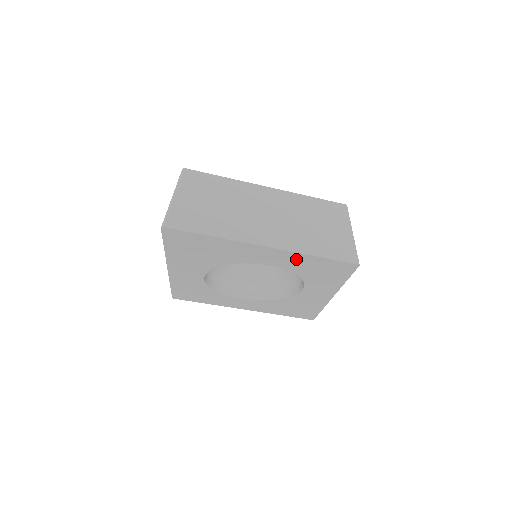
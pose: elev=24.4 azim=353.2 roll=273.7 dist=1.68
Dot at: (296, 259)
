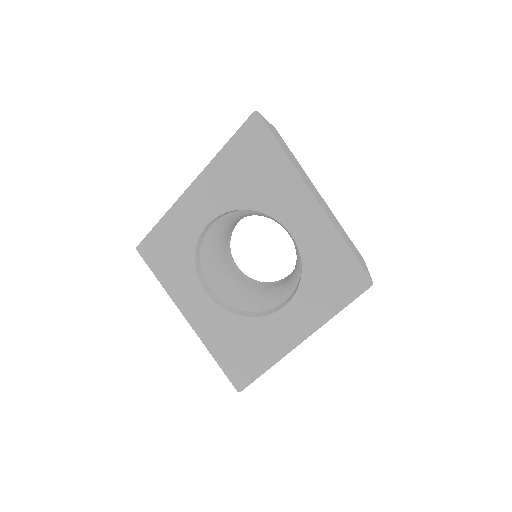
Dot at: (324, 238)
